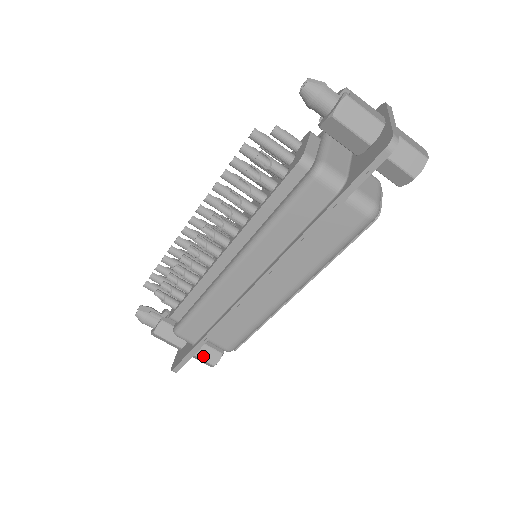
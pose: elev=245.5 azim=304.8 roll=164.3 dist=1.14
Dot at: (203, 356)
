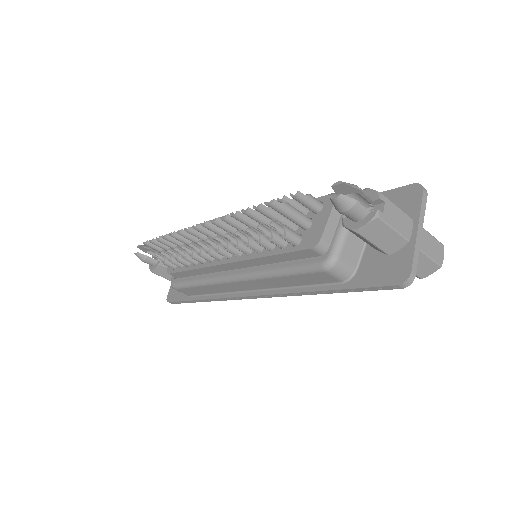
Dot at: occluded
